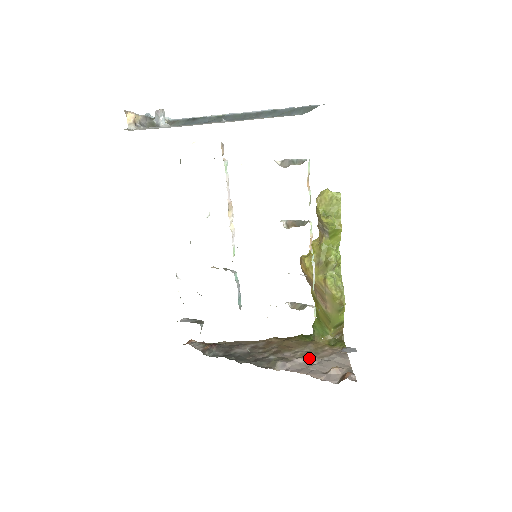
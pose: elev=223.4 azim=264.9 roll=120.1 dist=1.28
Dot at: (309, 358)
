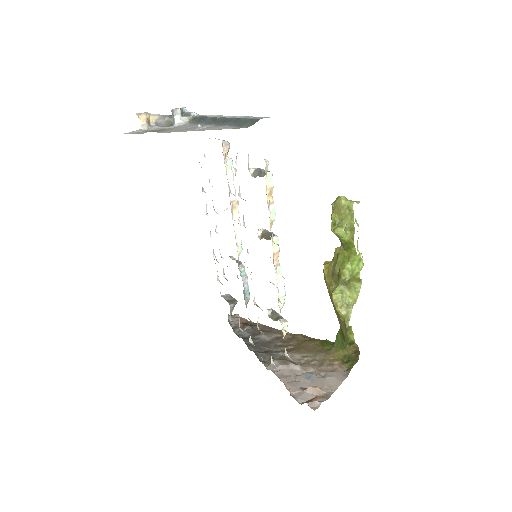
Dot at: (308, 367)
